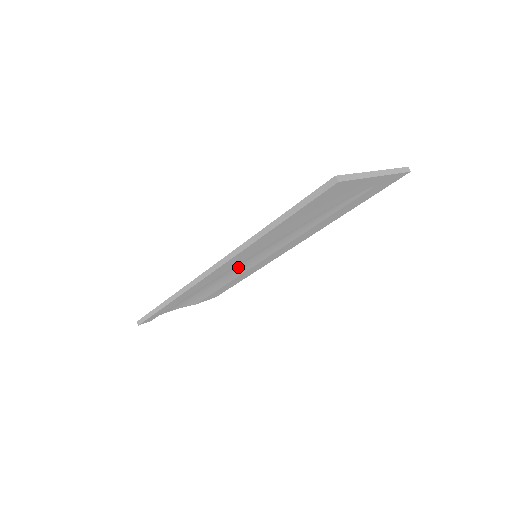
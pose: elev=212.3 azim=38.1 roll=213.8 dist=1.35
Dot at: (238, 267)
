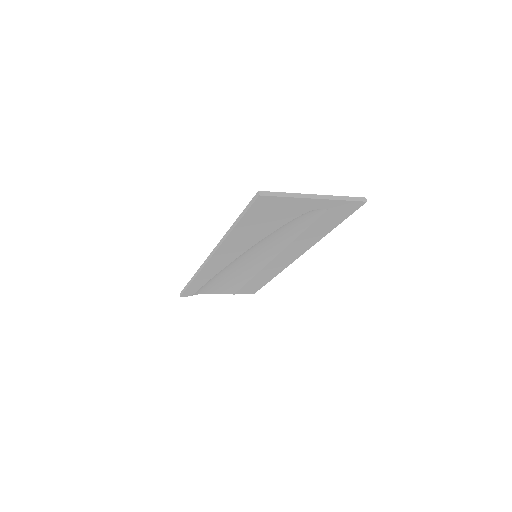
Dot at: (246, 263)
